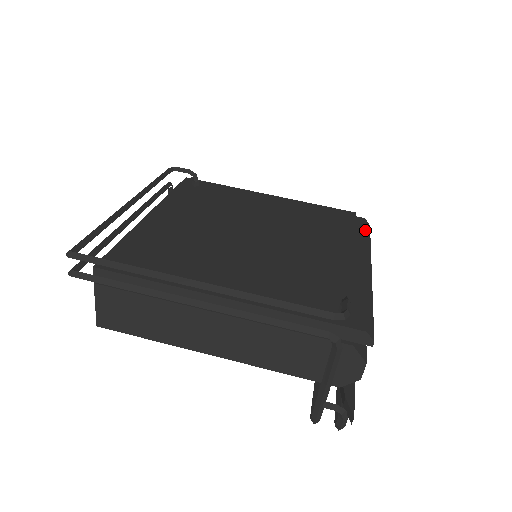
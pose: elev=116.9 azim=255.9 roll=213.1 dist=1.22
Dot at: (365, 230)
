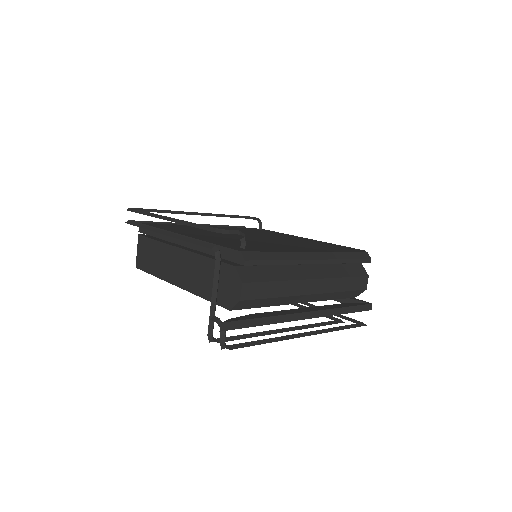
Dot at: (352, 252)
